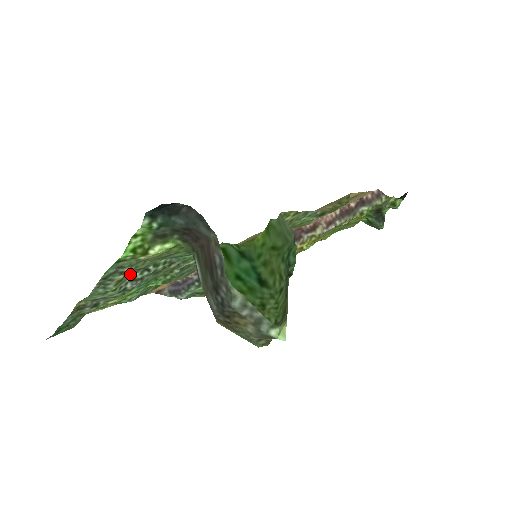
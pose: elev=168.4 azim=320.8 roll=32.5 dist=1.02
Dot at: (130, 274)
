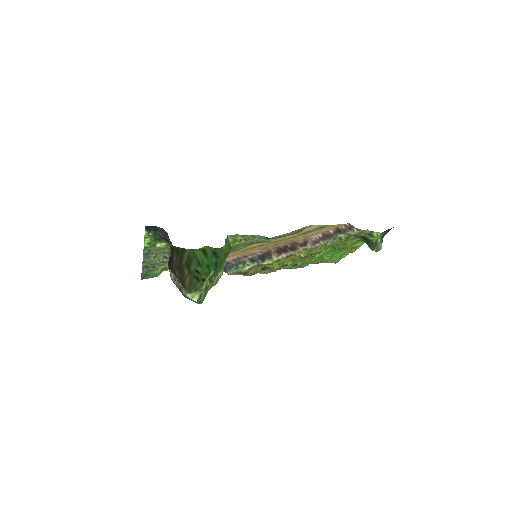
Dot at: (161, 254)
